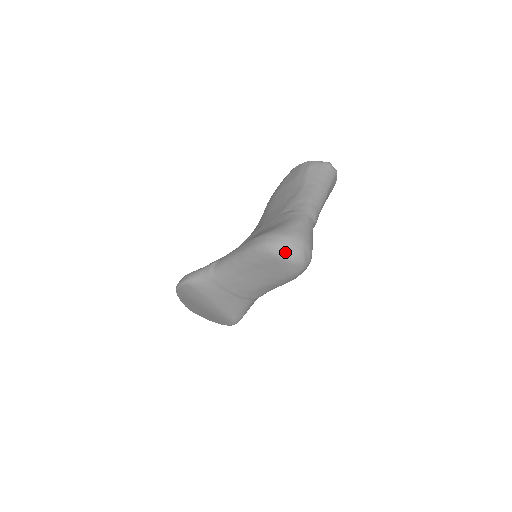
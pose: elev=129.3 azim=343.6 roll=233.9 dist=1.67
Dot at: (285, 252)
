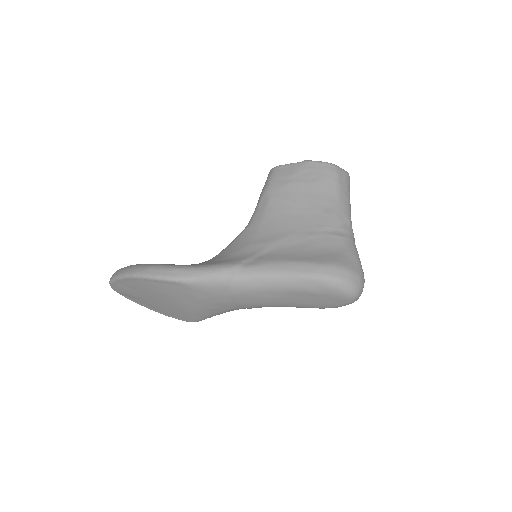
Dot at: (356, 293)
